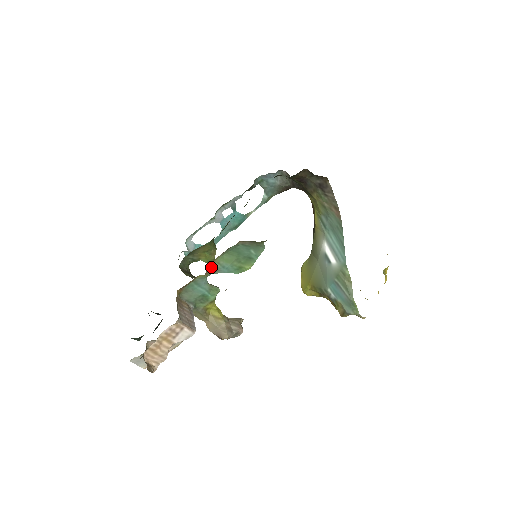
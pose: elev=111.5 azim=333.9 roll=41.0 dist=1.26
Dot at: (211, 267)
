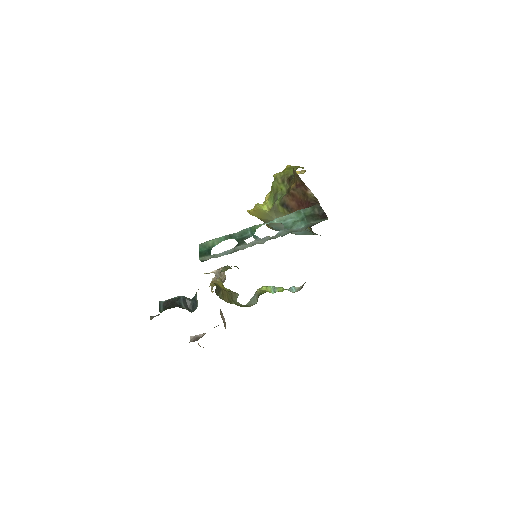
Dot at: occluded
